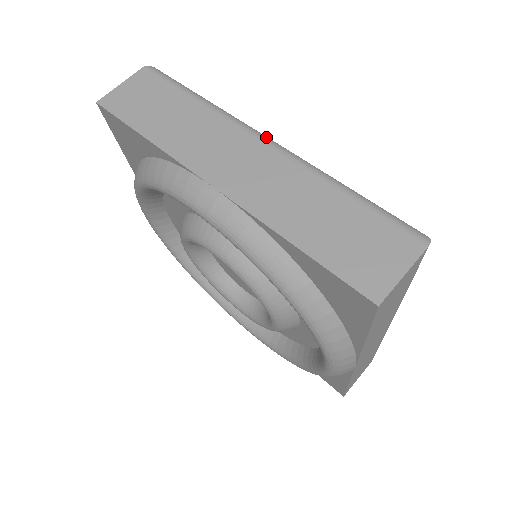
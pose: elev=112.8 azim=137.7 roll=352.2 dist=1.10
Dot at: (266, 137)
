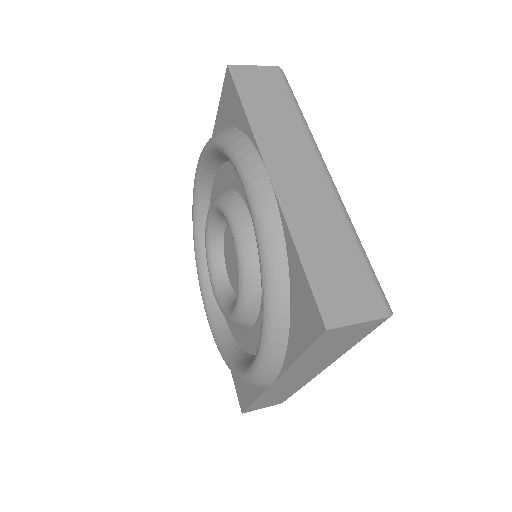
Dot at: occluded
